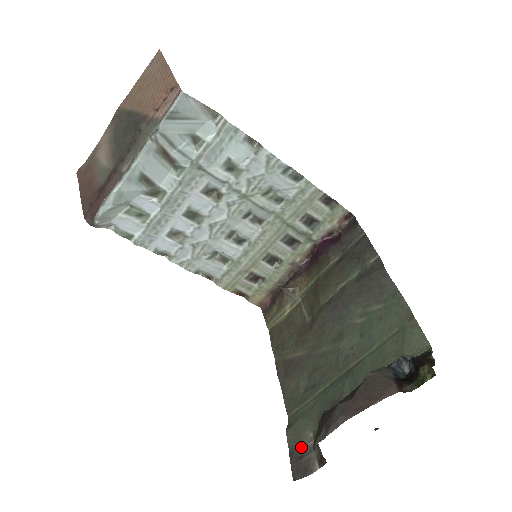
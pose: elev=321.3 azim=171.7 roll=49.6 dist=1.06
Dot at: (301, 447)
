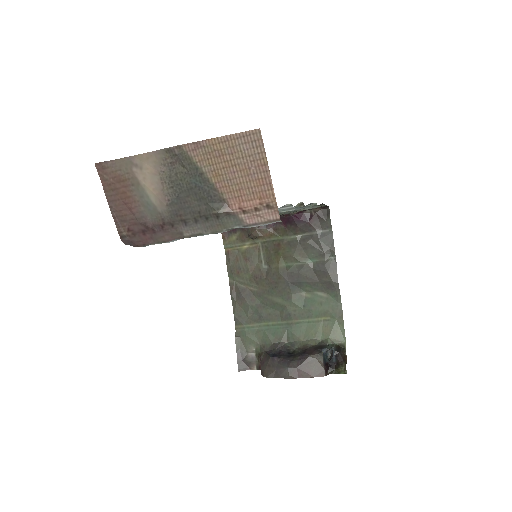
Dot at: (245, 353)
